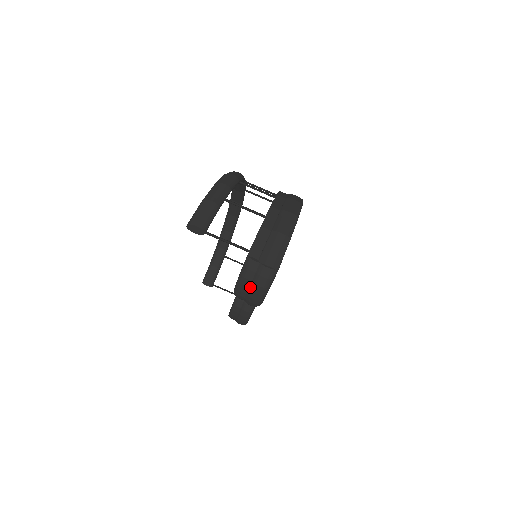
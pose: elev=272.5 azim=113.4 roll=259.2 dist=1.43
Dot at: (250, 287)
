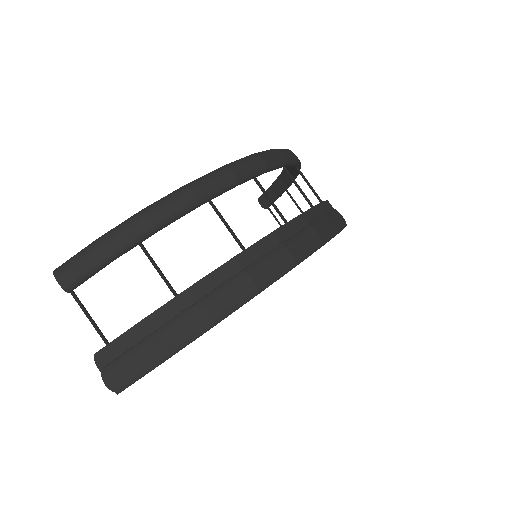
Dot at: occluded
